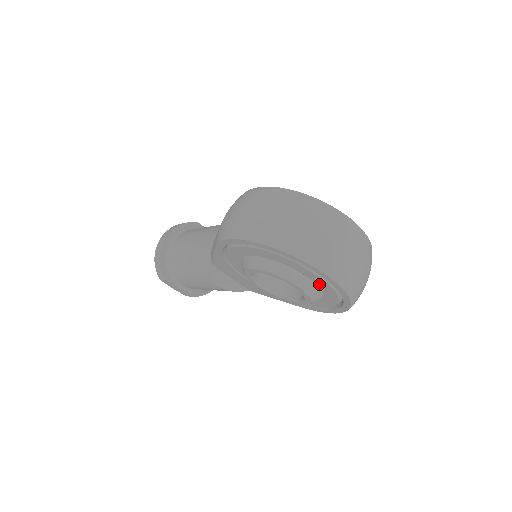
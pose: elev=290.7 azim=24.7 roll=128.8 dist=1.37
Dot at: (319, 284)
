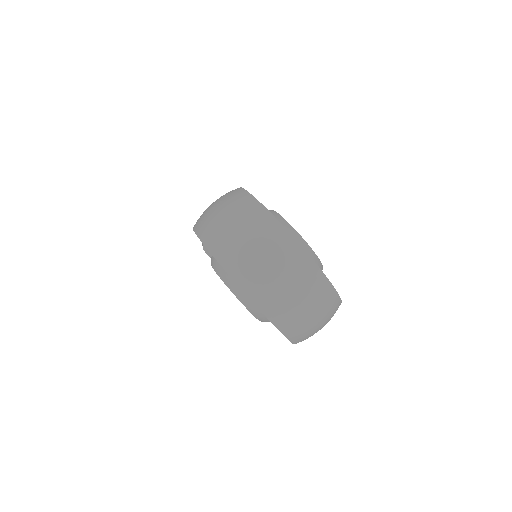
Dot at: occluded
